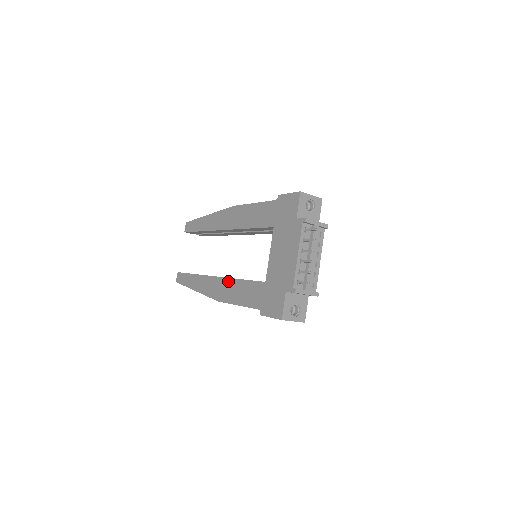
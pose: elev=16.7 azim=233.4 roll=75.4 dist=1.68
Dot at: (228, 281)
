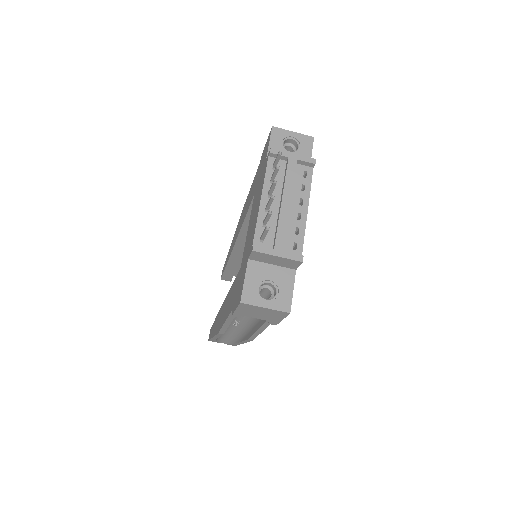
Dot at: occluded
